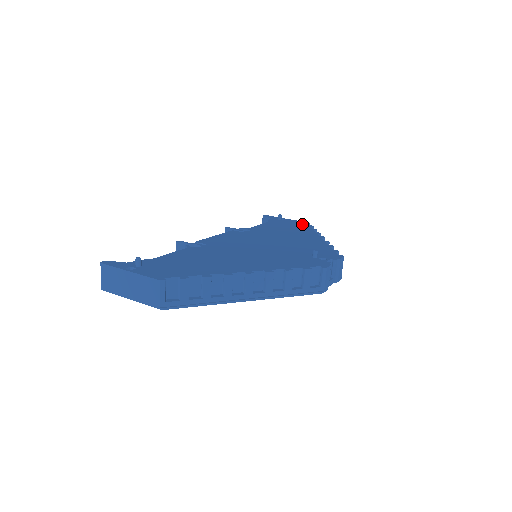
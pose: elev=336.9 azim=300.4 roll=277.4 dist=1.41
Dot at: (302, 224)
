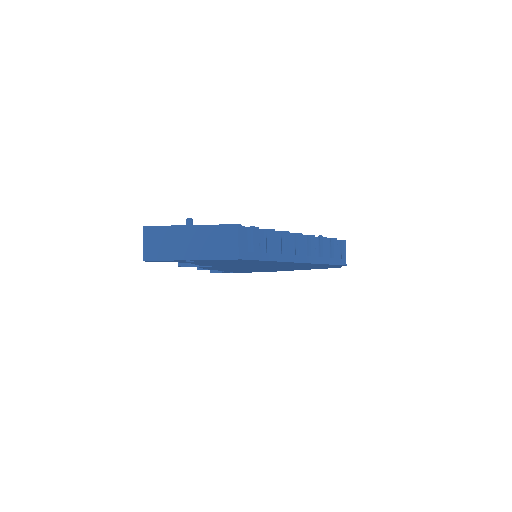
Dot at: occluded
